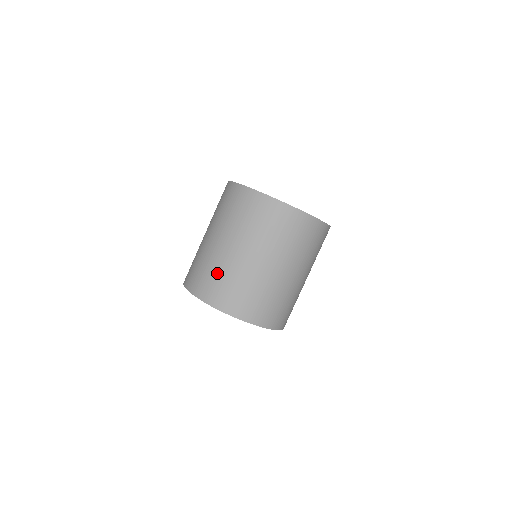
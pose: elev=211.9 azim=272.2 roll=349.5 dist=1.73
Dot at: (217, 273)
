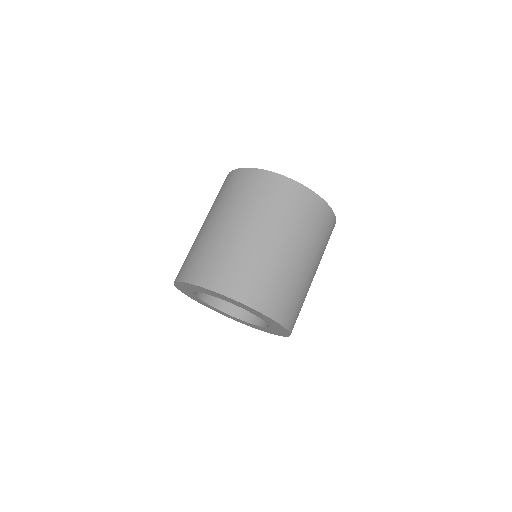
Dot at: occluded
